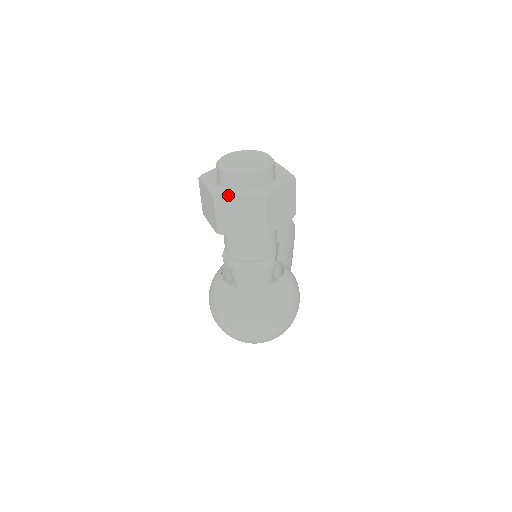
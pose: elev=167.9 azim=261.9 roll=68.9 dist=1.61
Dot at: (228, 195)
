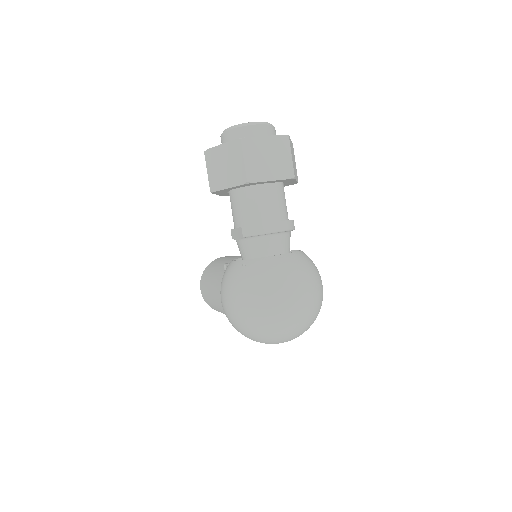
Dot at: occluded
